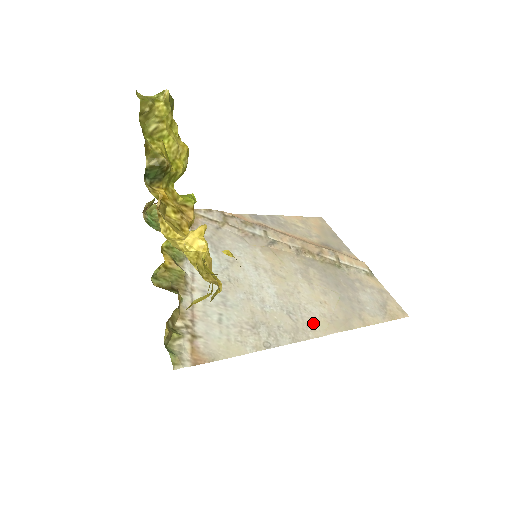
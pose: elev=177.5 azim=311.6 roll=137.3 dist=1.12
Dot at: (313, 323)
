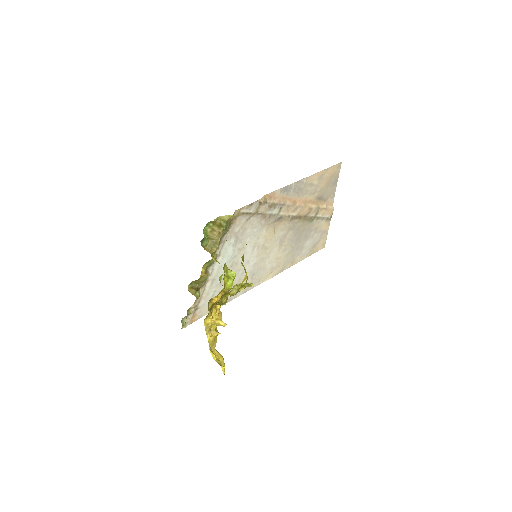
Dot at: (262, 277)
